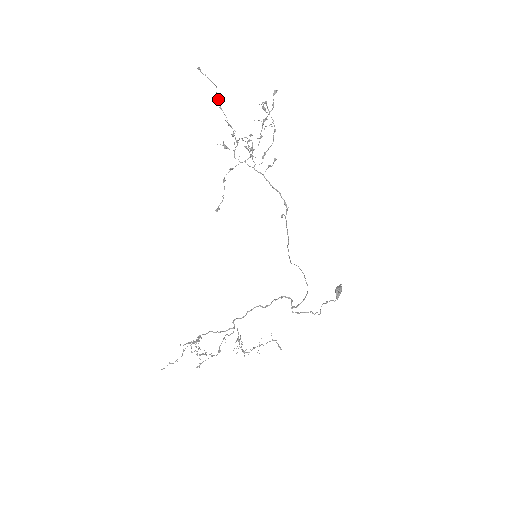
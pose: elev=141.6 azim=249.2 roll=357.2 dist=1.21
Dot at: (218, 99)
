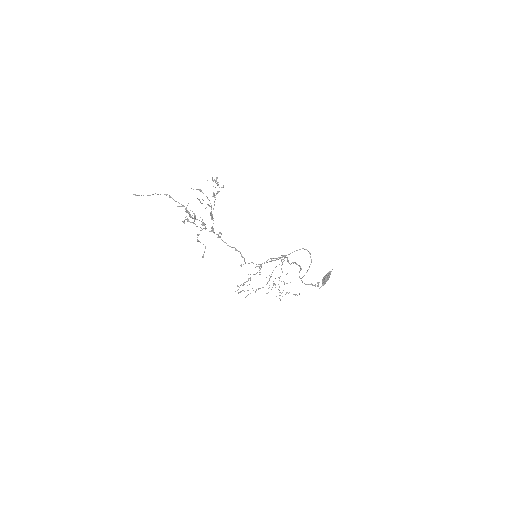
Dot at: (164, 194)
